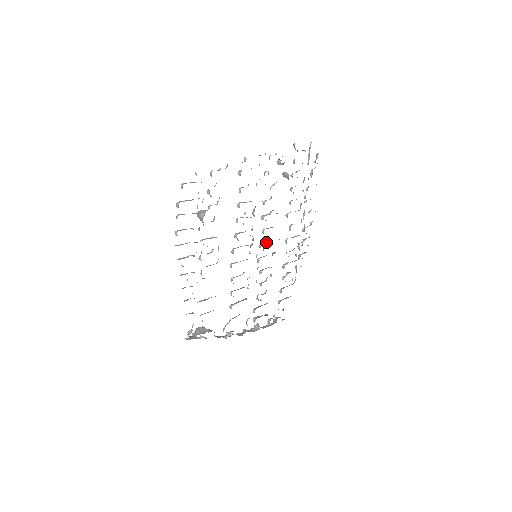
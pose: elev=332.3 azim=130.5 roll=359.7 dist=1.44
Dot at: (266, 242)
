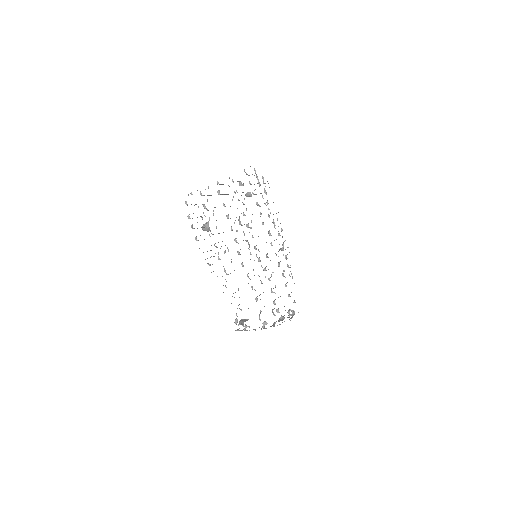
Dot at: occluded
